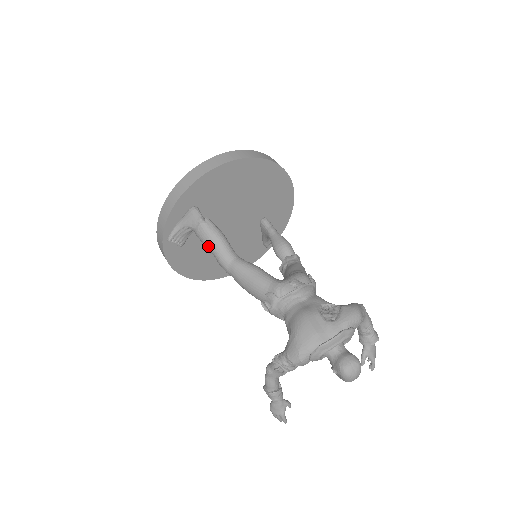
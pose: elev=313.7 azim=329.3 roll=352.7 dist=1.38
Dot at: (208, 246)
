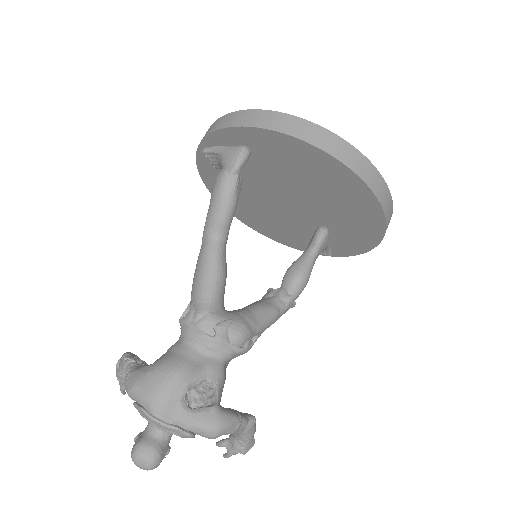
Dot at: (210, 201)
